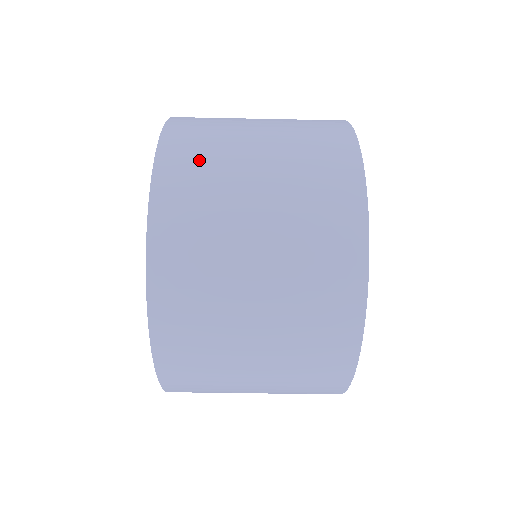
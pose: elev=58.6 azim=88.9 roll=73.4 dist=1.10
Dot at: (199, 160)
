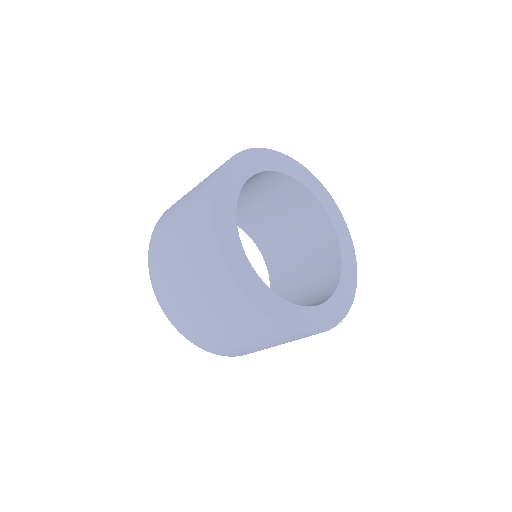
Dot at: (164, 279)
